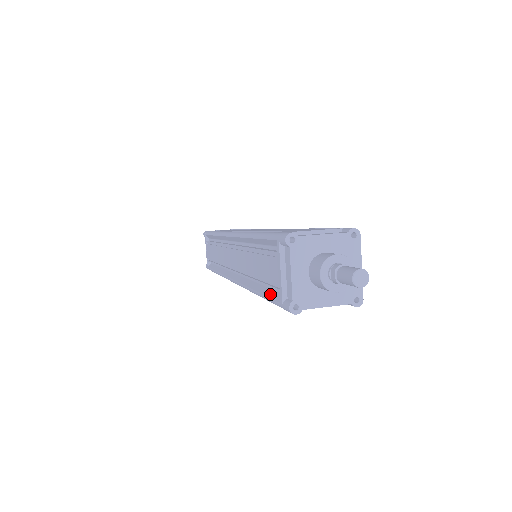
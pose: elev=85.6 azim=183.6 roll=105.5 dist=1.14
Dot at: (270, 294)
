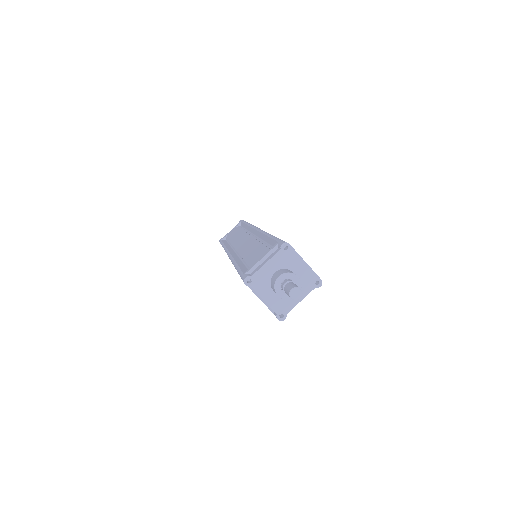
Dot at: occluded
